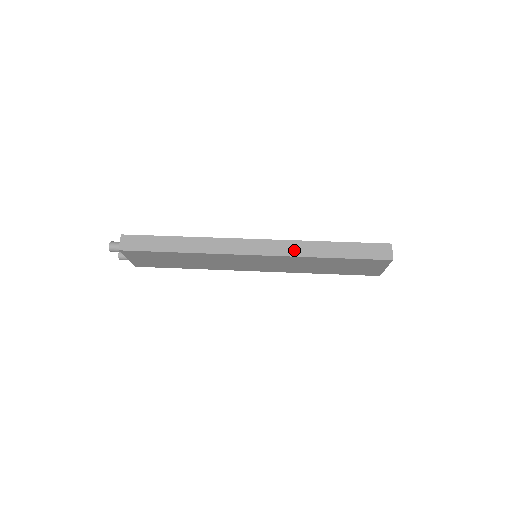
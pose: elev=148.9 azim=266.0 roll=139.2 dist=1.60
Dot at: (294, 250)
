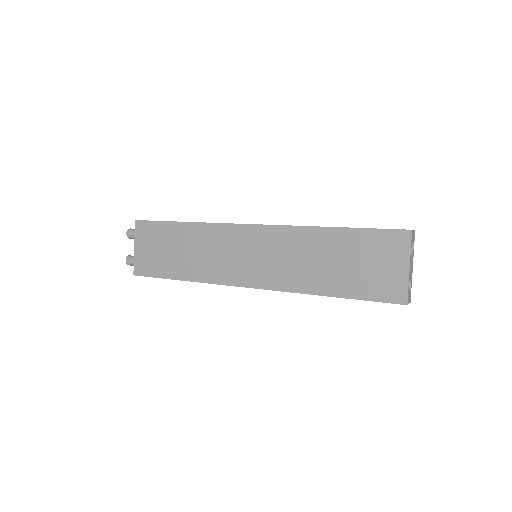
Dot at: occluded
